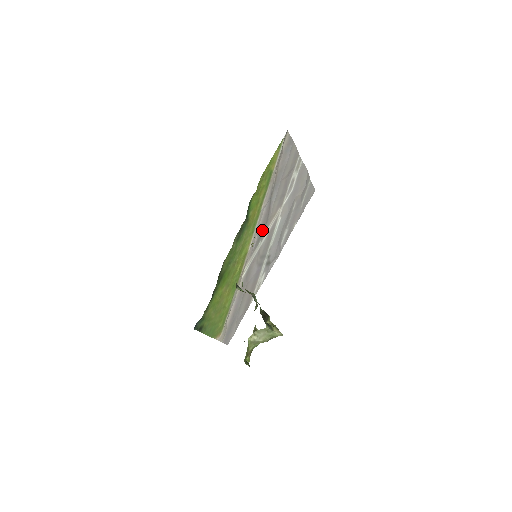
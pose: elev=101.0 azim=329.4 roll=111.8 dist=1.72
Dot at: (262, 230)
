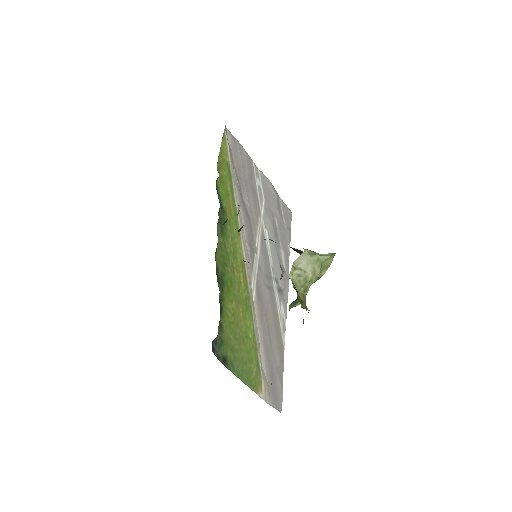
Dot at: (250, 238)
